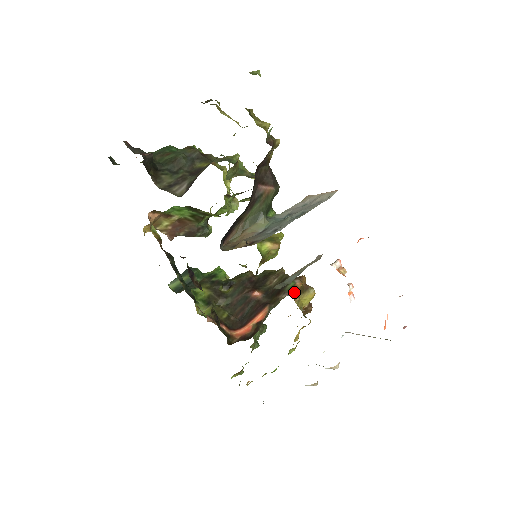
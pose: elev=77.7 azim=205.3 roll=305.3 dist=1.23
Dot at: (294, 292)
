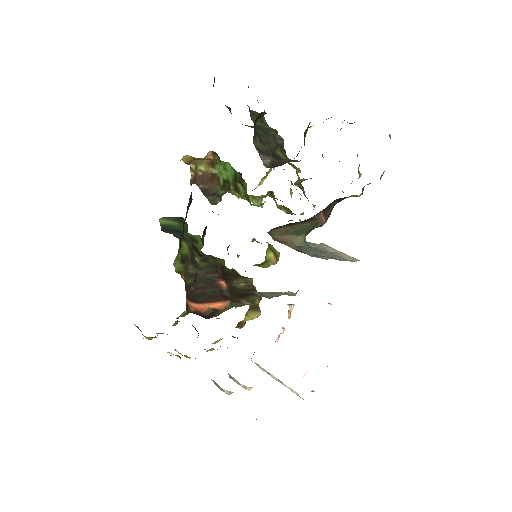
Dot at: (251, 305)
